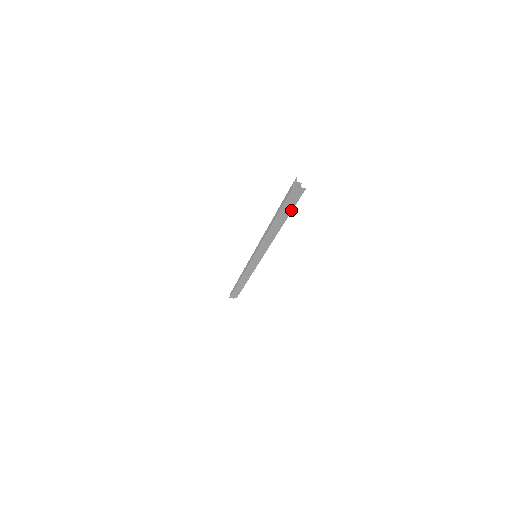
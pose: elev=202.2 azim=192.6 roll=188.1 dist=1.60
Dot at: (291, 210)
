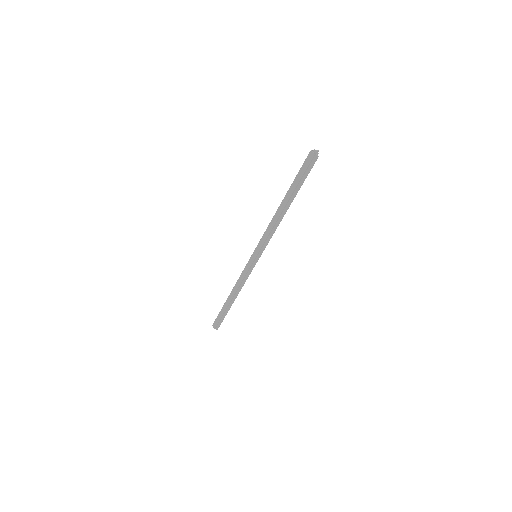
Dot at: (301, 185)
